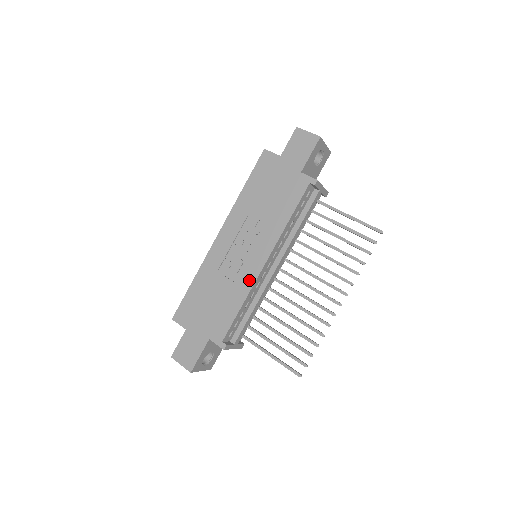
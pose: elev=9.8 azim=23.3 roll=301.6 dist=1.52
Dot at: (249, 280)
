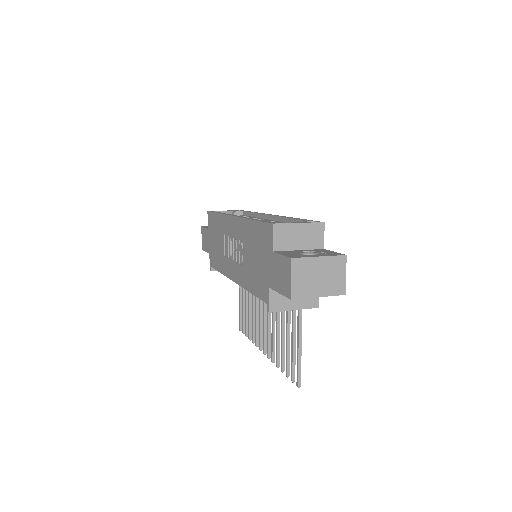
Dot at: (227, 271)
